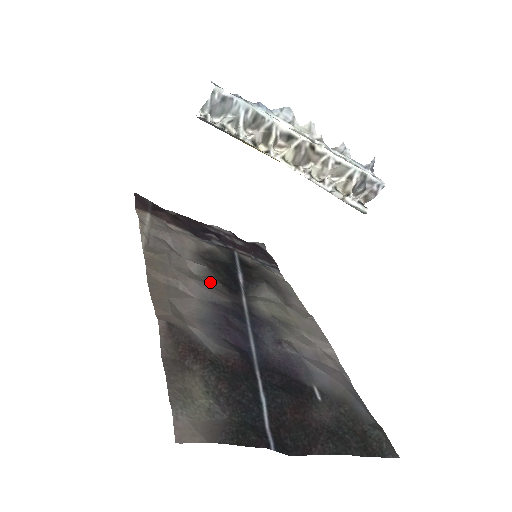
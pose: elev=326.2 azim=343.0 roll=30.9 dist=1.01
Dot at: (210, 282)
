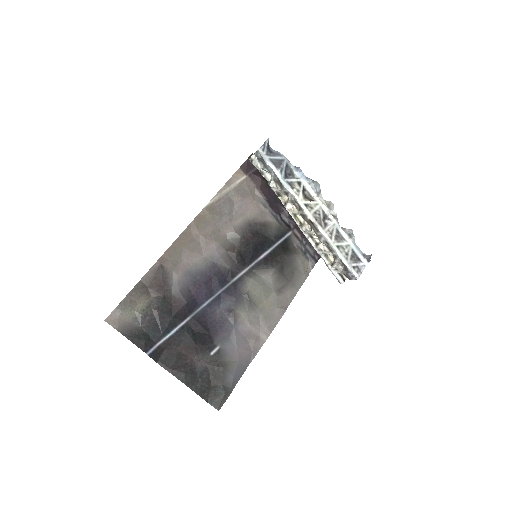
Dot at: (229, 249)
